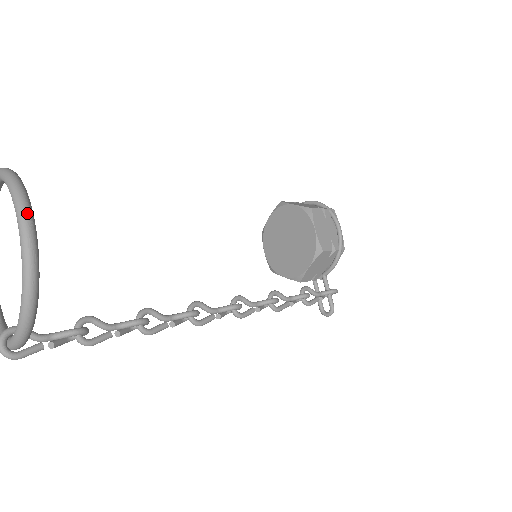
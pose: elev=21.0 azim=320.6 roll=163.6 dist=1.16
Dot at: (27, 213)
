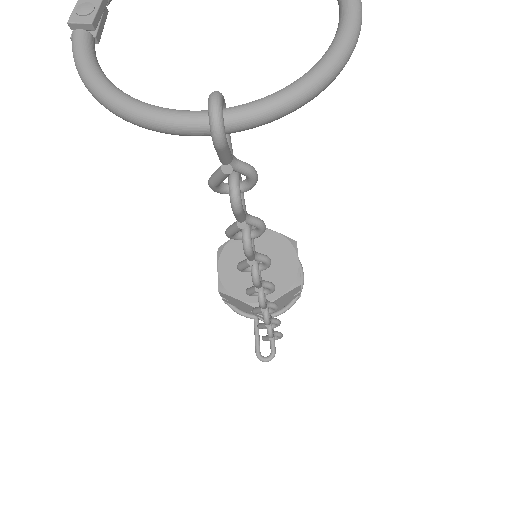
Dot at: out of frame
